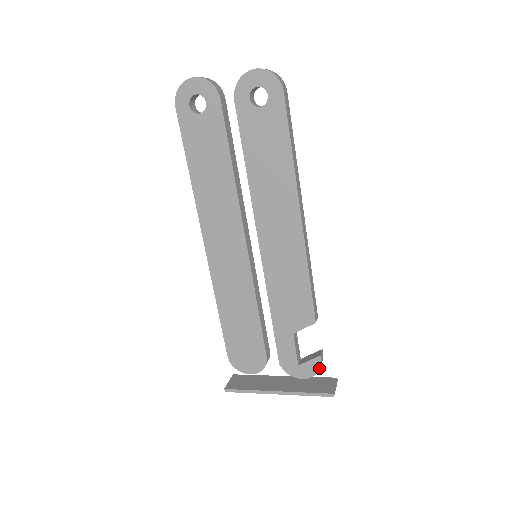
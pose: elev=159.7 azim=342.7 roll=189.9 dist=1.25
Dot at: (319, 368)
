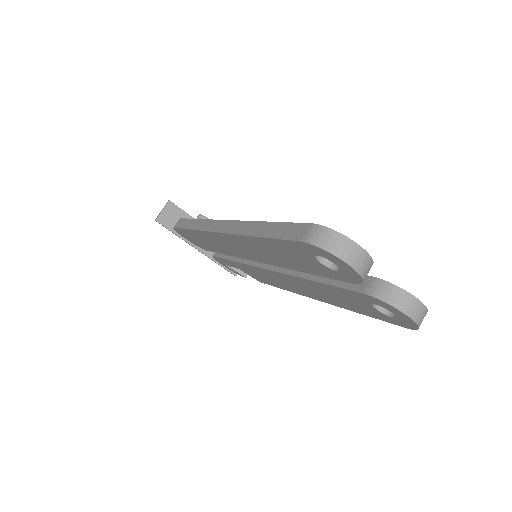
Dot at: occluded
